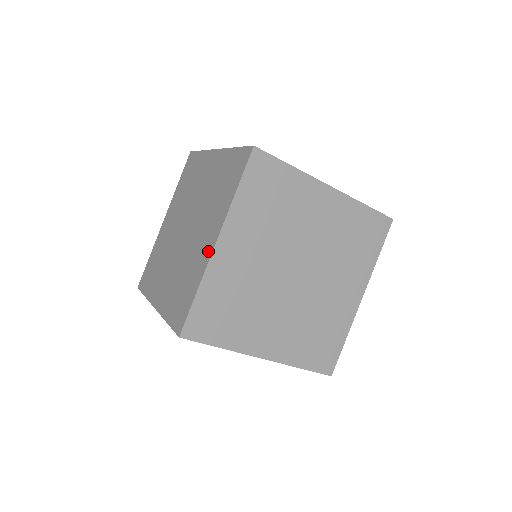
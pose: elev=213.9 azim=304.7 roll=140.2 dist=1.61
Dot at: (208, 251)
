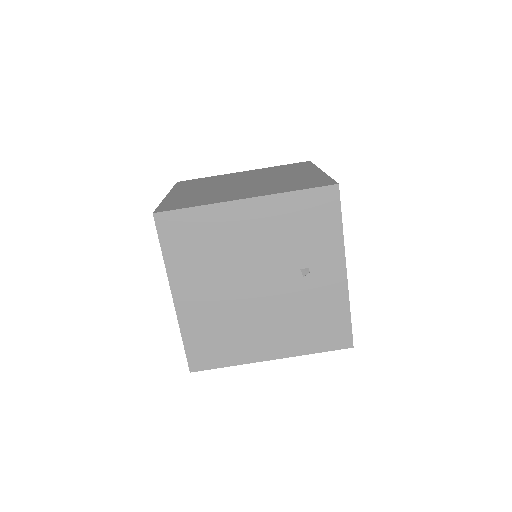
Dot at: occluded
